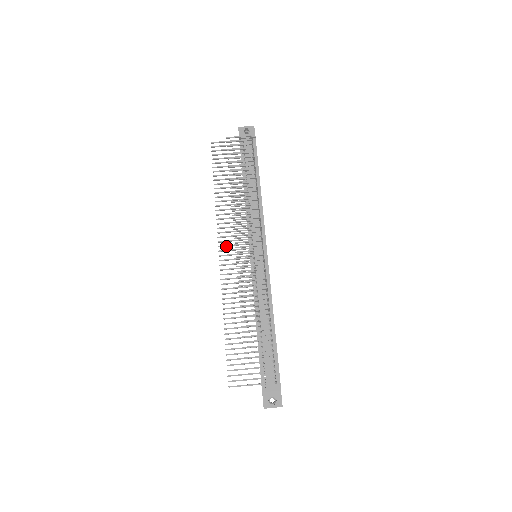
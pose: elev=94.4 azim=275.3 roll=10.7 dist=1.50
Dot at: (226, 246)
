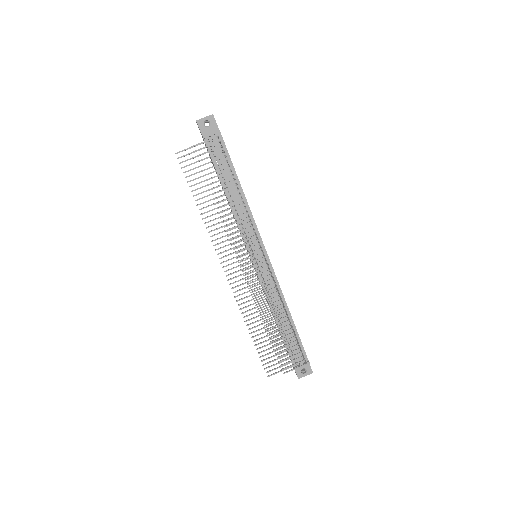
Dot at: occluded
